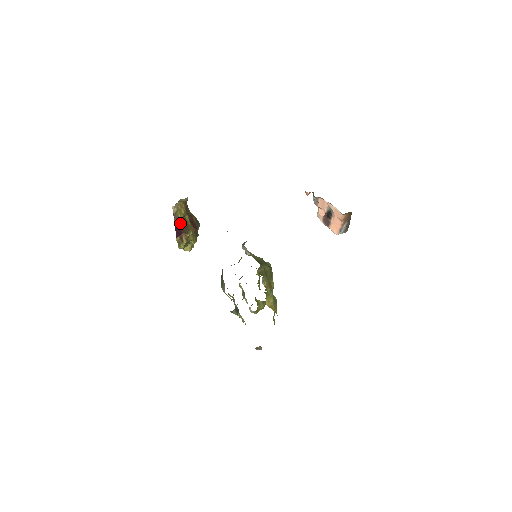
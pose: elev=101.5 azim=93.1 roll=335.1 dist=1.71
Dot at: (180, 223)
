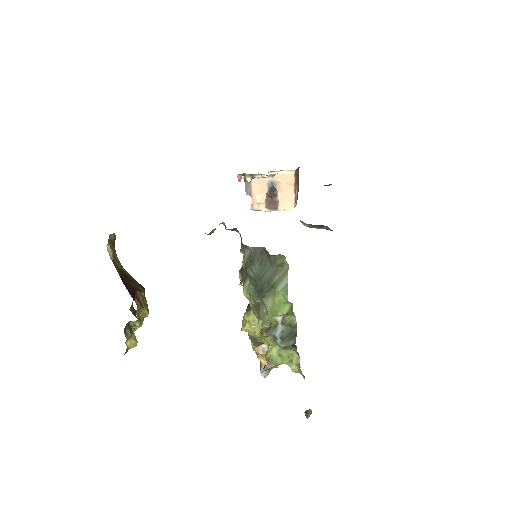
Dot at: (124, 278)
